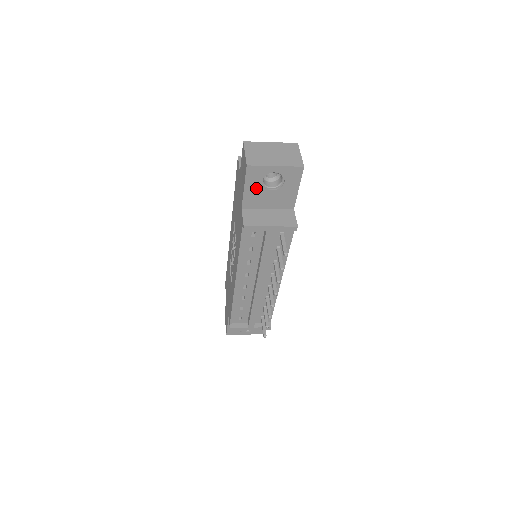
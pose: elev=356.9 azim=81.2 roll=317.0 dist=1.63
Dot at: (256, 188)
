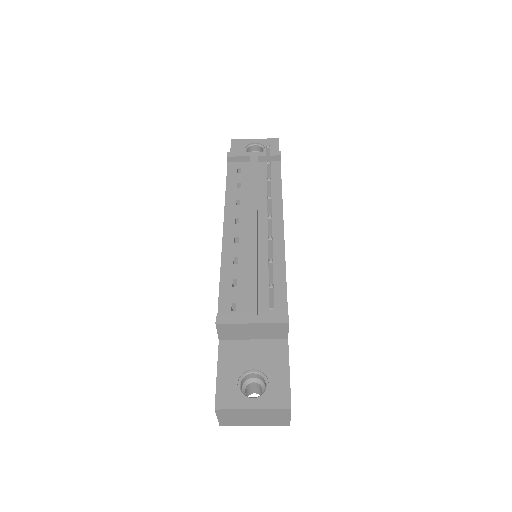
Dot at: occluded
